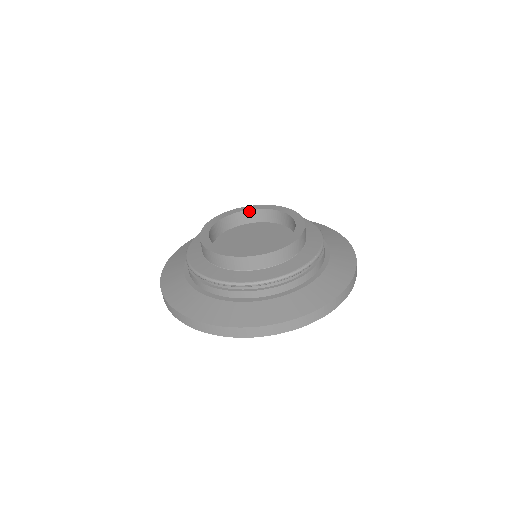
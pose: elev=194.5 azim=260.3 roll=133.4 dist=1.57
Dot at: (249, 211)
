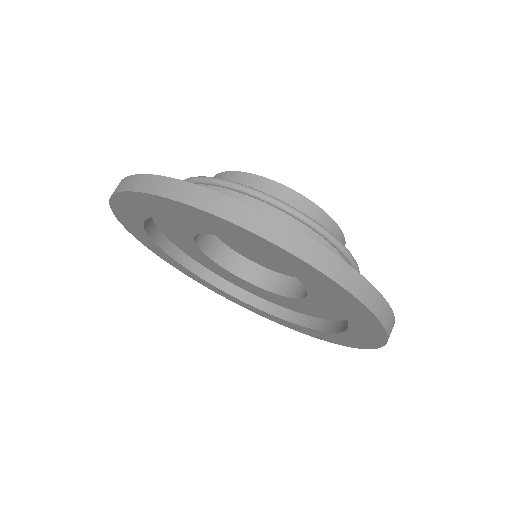
Dot at: occluded
